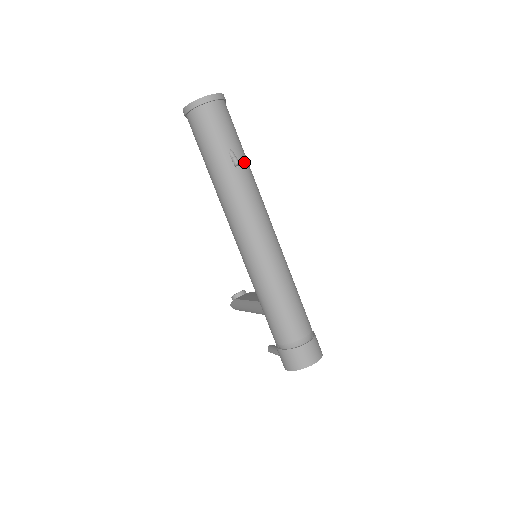
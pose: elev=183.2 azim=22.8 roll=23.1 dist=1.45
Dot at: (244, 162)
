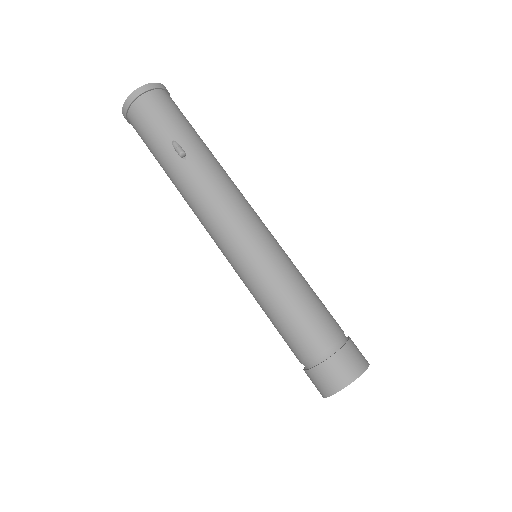
Dot at: (194, 149)
